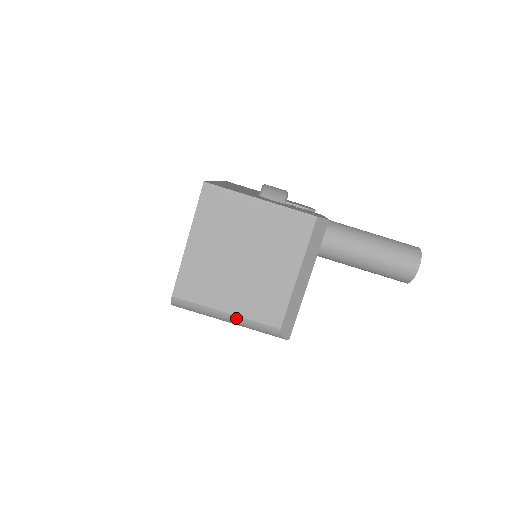
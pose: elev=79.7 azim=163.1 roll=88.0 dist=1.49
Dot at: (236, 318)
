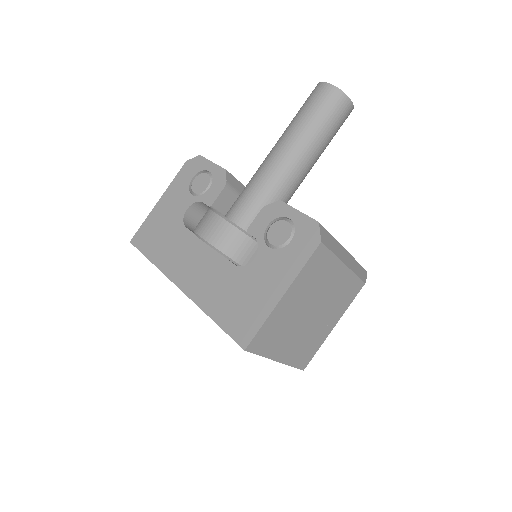
Dot at: occluded
